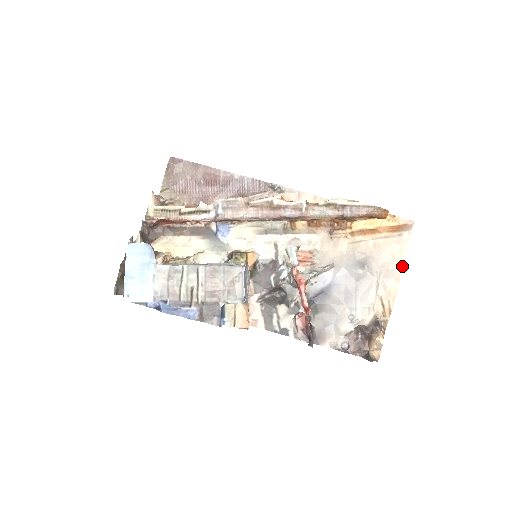
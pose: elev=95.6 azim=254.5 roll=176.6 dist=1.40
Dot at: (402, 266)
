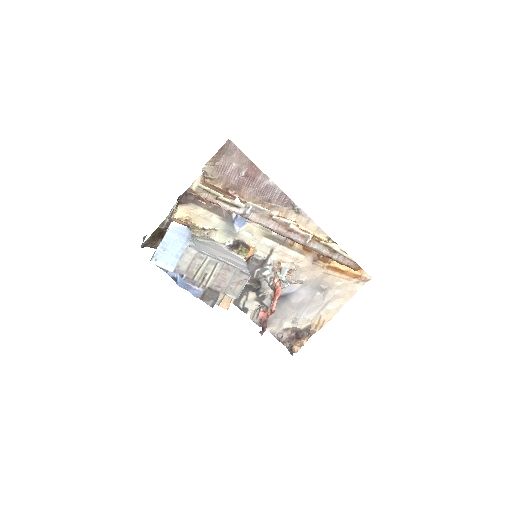
Dot at: (346, 302)
